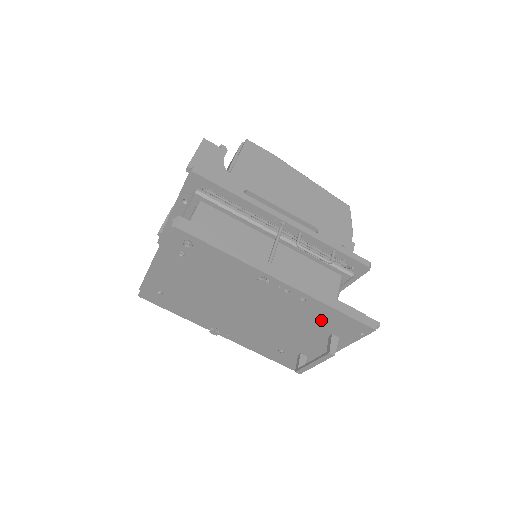
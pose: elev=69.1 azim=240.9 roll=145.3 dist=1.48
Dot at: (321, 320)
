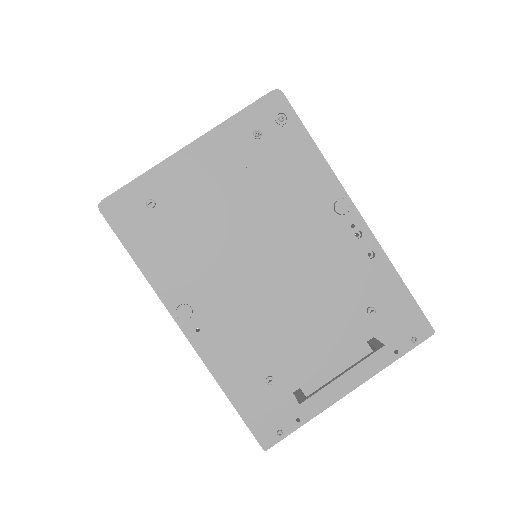
Dot at: (373, 303)
